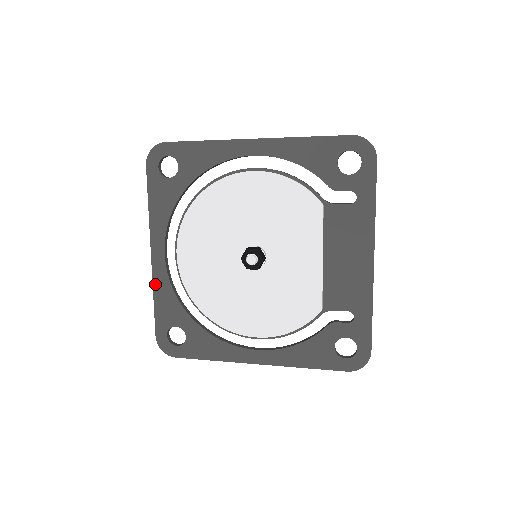
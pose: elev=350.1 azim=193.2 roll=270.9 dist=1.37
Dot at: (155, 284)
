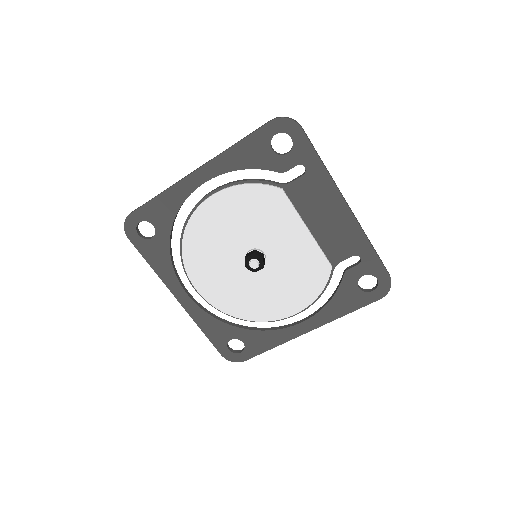
Dot at: (195, 319)
